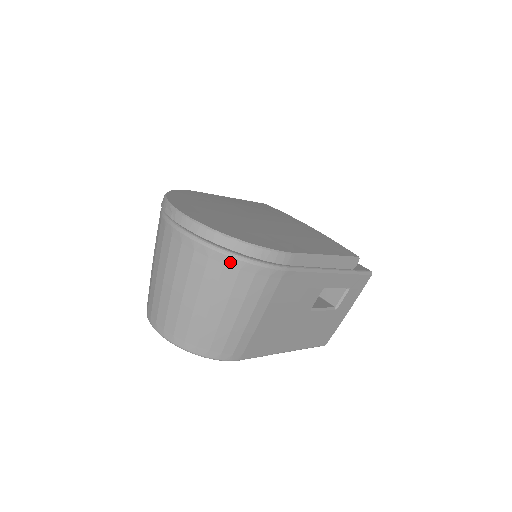
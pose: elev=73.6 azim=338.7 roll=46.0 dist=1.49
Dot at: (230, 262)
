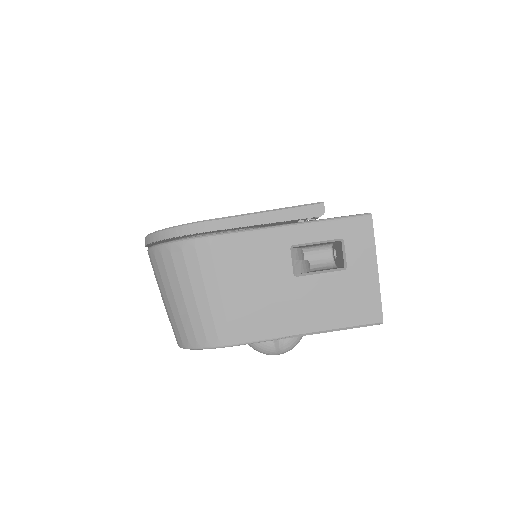
Dot at: (163, 251)
